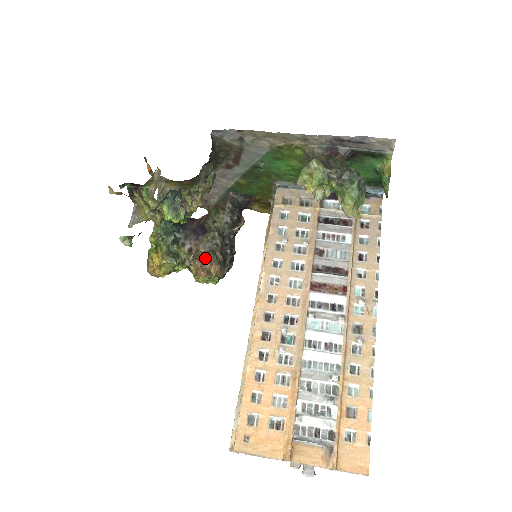
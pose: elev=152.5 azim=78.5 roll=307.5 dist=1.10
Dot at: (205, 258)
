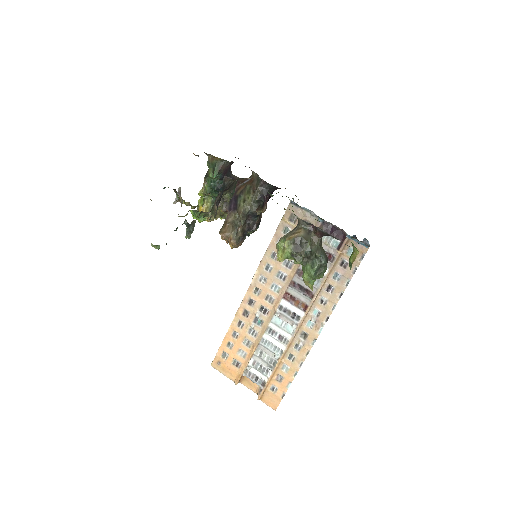
Dot at: (228, 233)
